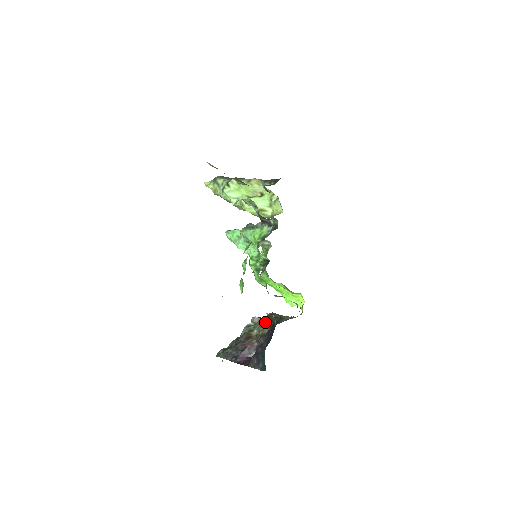
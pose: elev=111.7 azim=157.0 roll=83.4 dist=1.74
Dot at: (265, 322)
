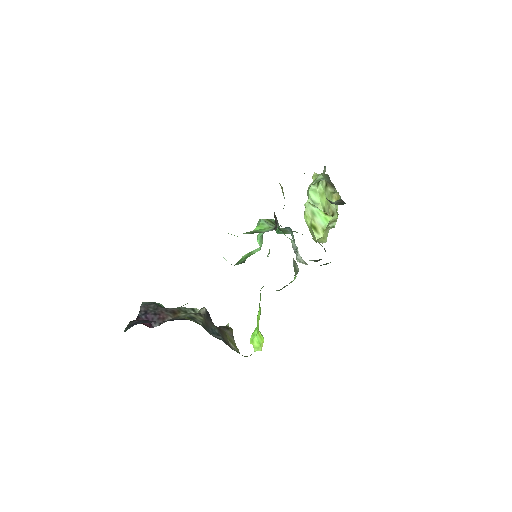
Dot at: (200, 317)
